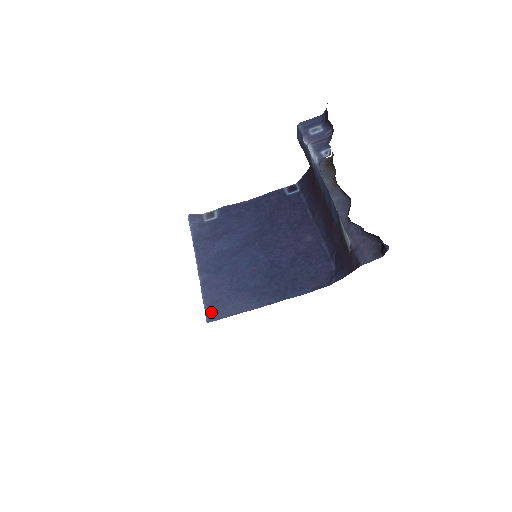
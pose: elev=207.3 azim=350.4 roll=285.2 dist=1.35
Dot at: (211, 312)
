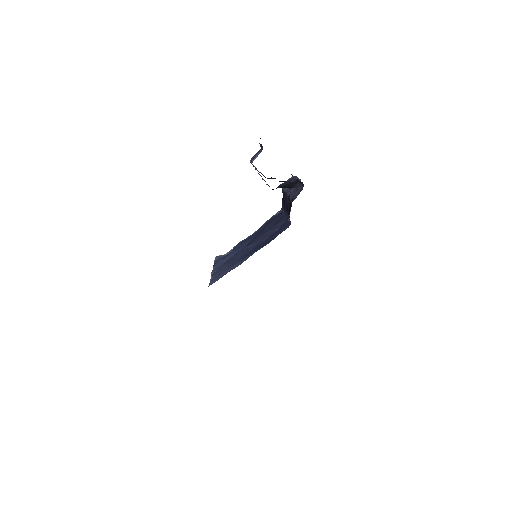
Dot at: (212, 281)
